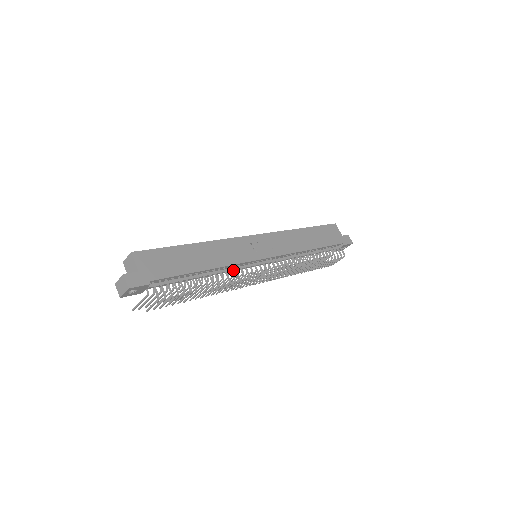
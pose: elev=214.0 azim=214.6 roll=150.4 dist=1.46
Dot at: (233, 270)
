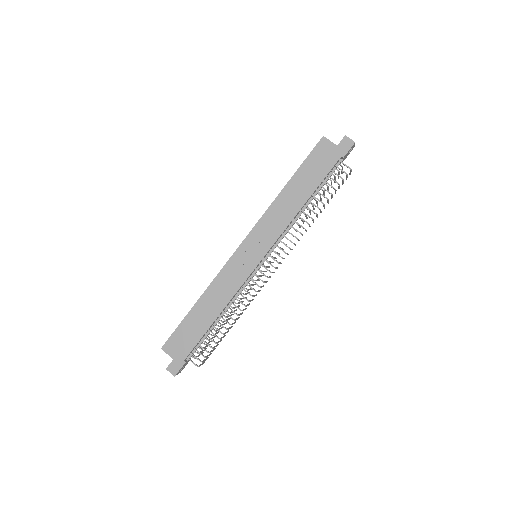
Dot at: (241, 291)
